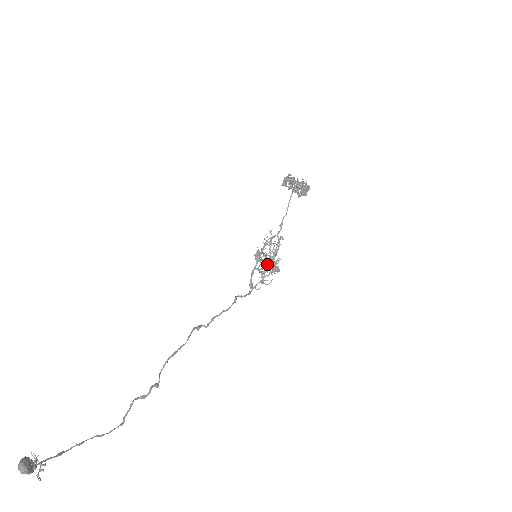
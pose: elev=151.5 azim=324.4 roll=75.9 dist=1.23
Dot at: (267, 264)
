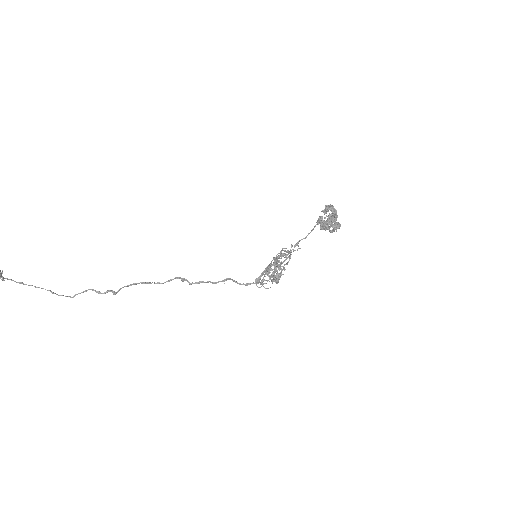
Dot at: (269, 270)
